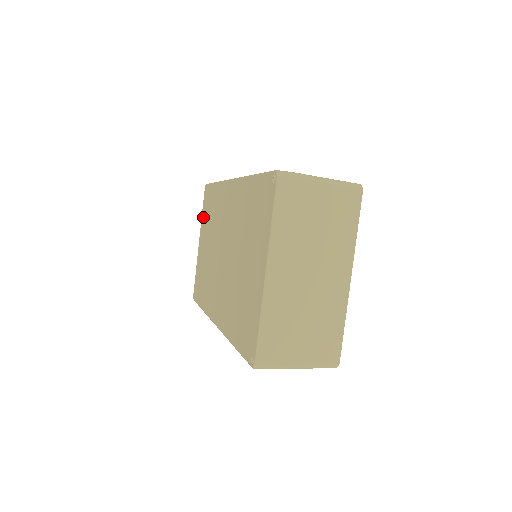
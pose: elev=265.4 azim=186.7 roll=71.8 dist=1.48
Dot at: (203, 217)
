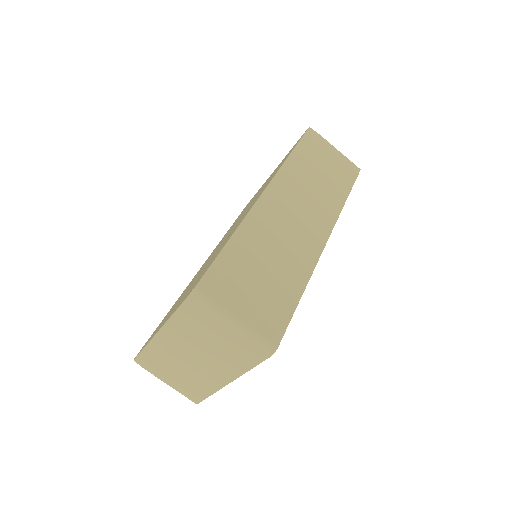
Dot at: occluded
